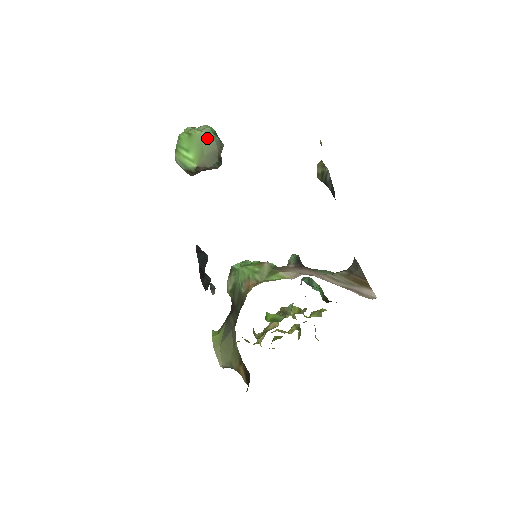
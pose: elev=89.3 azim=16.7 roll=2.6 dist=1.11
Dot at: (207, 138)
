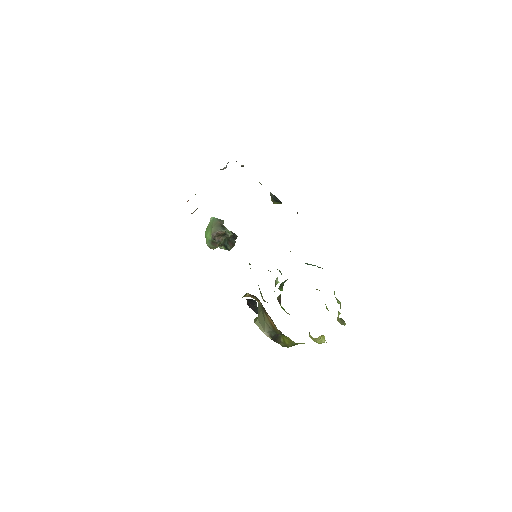
Dot at: (213, 221)
